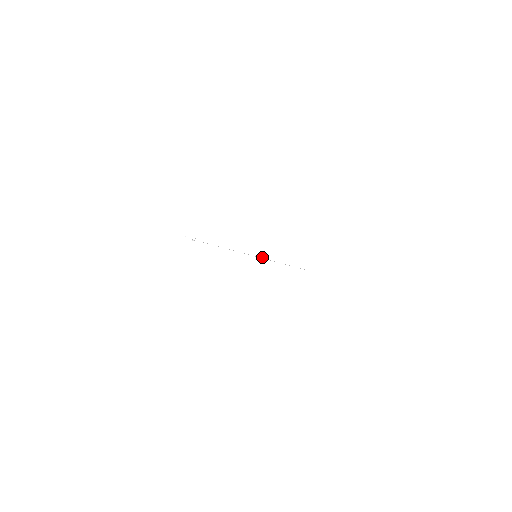
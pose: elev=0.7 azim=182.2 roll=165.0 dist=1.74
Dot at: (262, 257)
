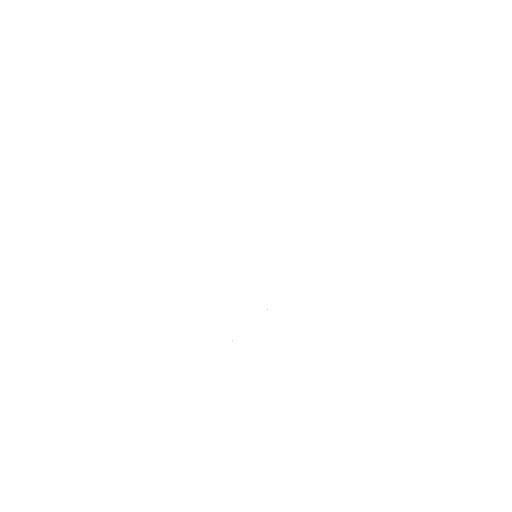
Dot at: (374, 154)
